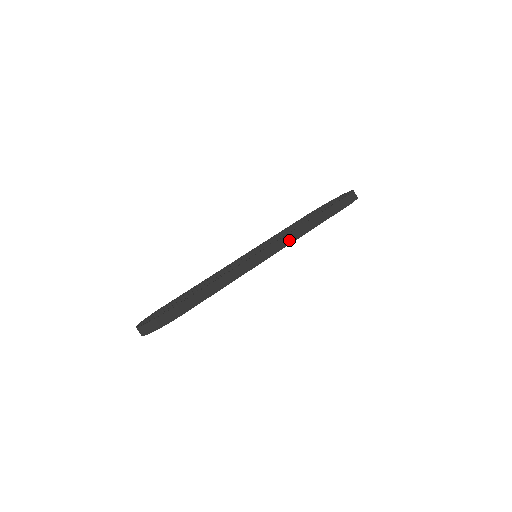
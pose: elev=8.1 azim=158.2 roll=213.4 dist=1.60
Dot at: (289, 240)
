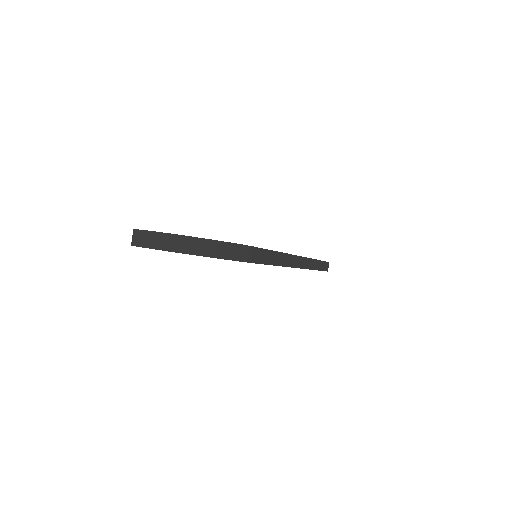
Dot at: (308, 265)
